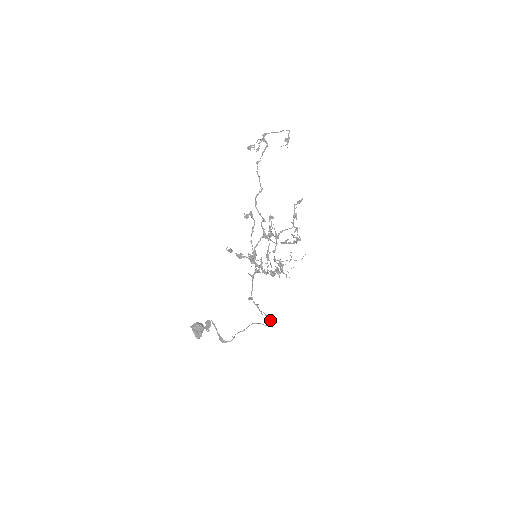
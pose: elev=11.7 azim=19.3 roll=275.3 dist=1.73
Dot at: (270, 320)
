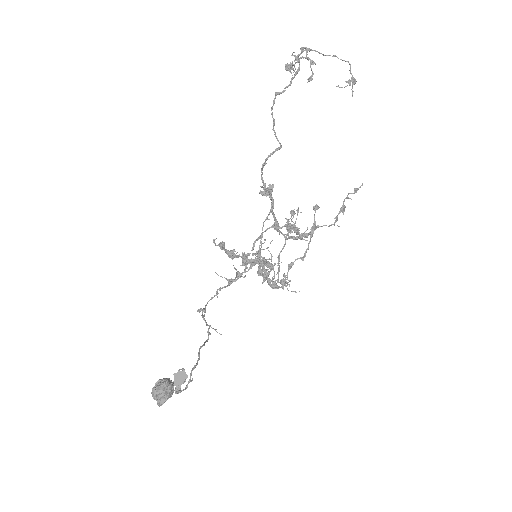
Dot at: (210, 333)
